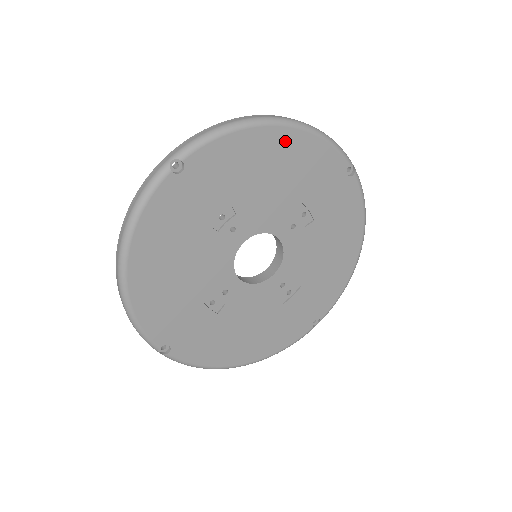
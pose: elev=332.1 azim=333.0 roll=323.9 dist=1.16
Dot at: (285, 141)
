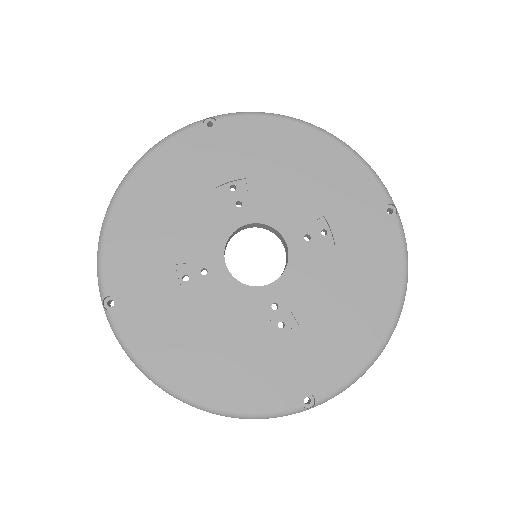
Dot at: (320, 146)
